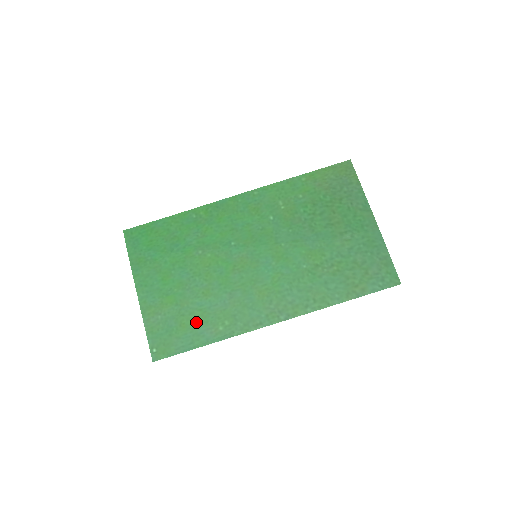
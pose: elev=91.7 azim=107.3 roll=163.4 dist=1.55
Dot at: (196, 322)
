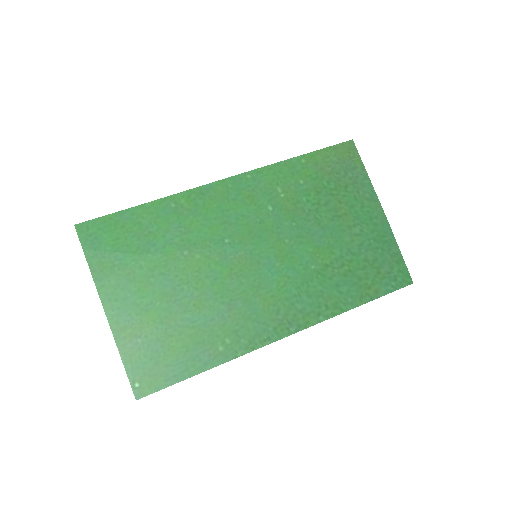
Dot at: (189, 343)
